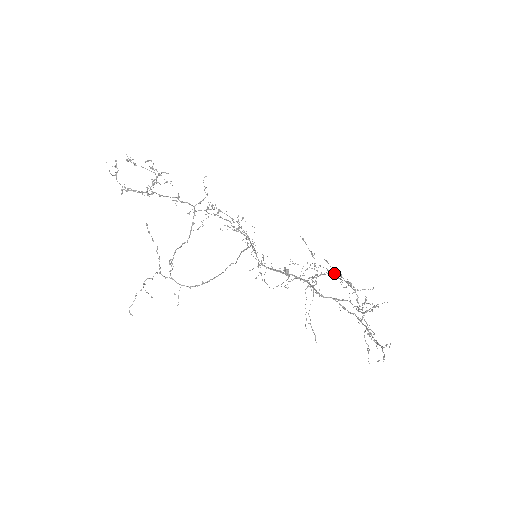
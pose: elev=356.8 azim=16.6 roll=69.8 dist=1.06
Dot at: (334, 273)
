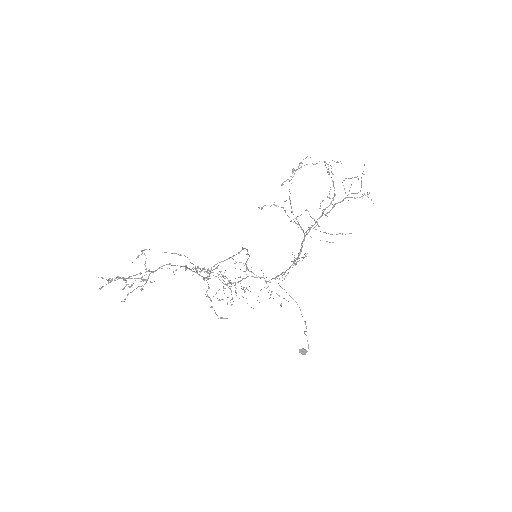
Dot at: occluded
